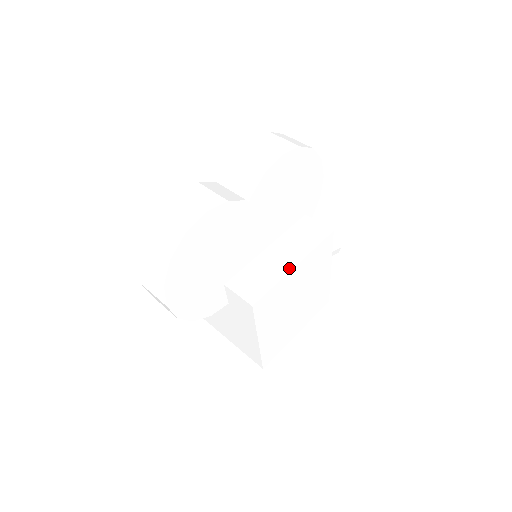
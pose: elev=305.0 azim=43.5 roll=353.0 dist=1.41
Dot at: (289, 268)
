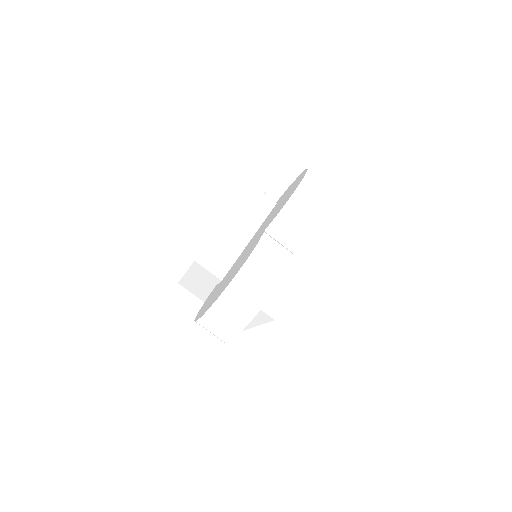
Dot at: (297, 281)
